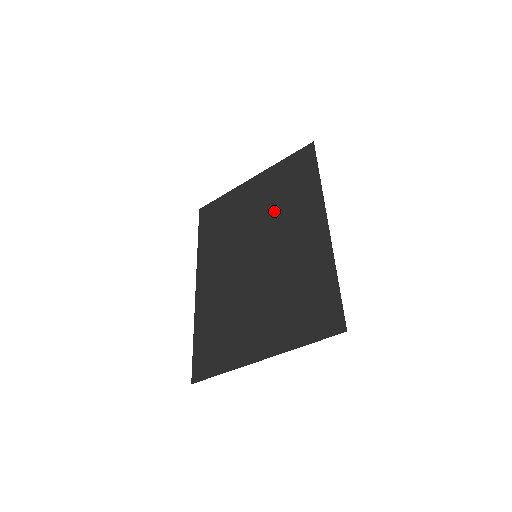
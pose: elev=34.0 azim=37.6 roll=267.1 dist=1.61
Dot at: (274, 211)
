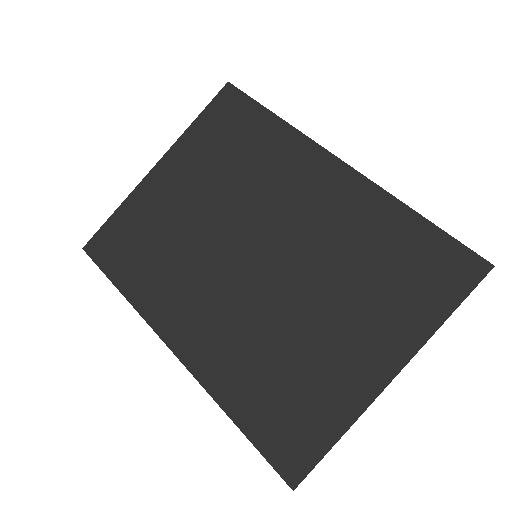
Dot at: (237, 187)
